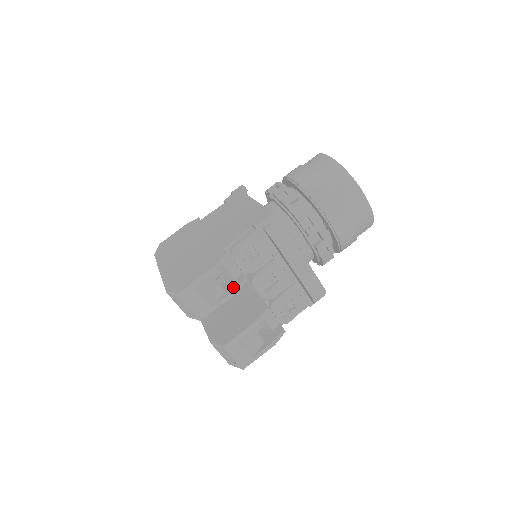
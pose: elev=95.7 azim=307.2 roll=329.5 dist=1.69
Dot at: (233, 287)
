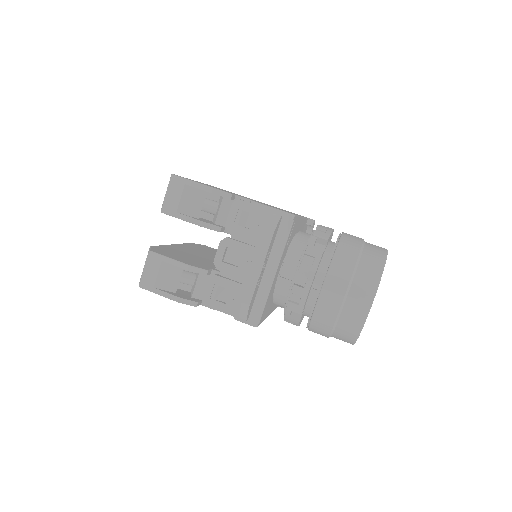
Dot at: occluded
